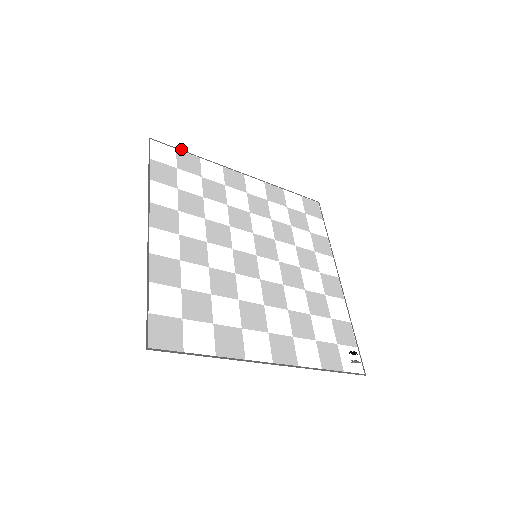
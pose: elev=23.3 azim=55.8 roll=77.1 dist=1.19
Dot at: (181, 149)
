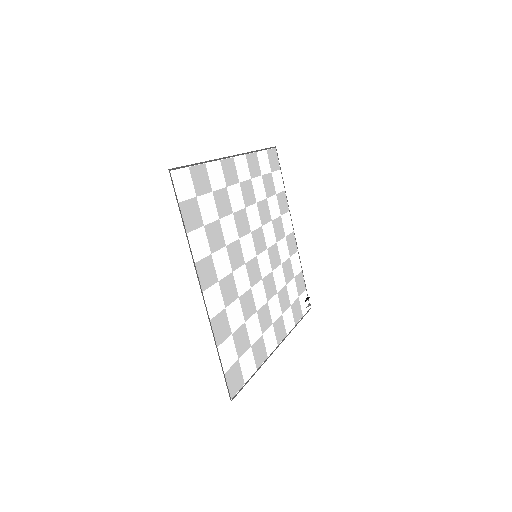
Dot at: (191, 163)
